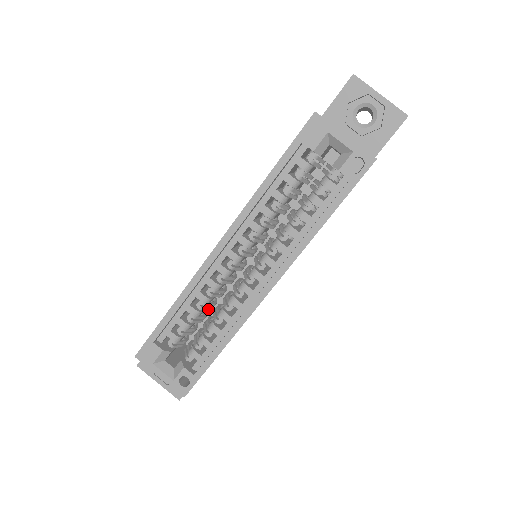
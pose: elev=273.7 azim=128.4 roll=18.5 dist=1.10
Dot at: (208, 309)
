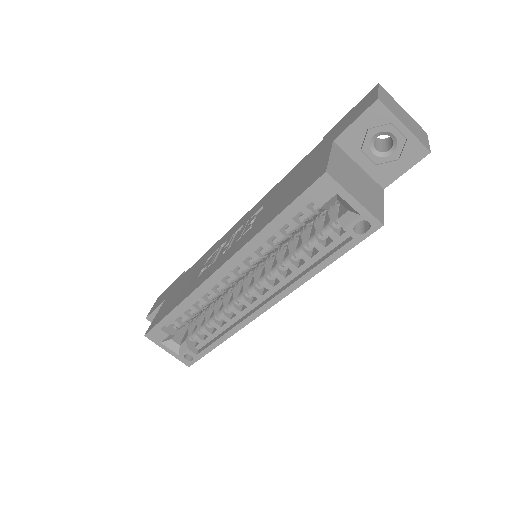
Dot at: (209, 304)
